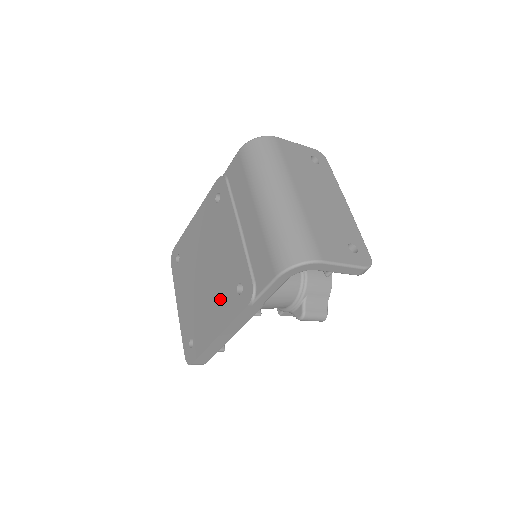
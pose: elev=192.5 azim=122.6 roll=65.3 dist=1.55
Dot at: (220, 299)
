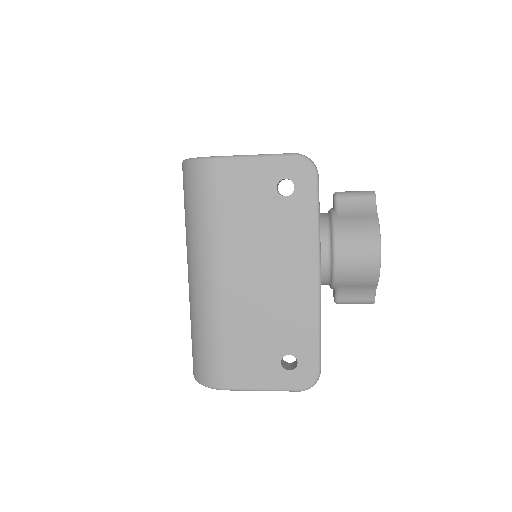
Dot at: occluded
